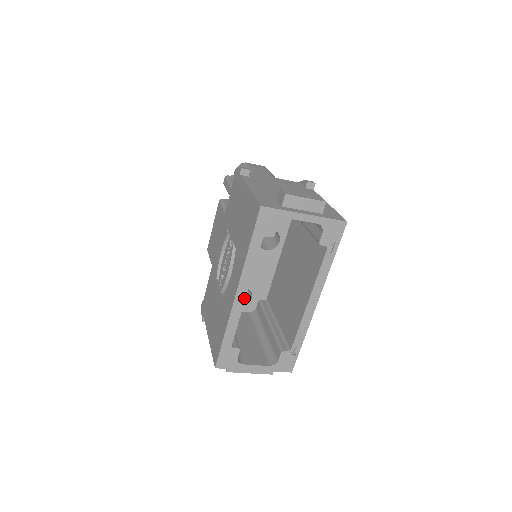
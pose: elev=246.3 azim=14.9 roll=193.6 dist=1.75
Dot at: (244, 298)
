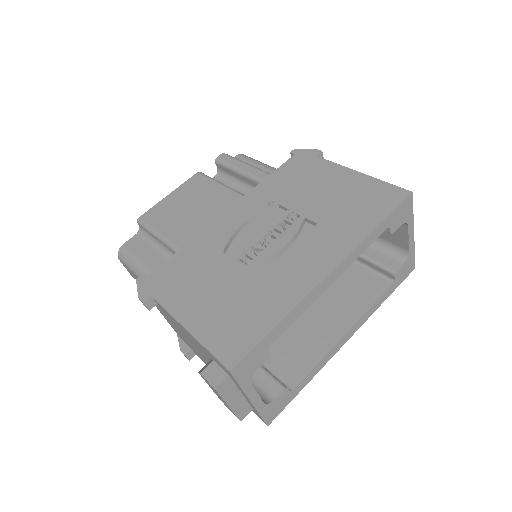
Dot at: (328, 285)
